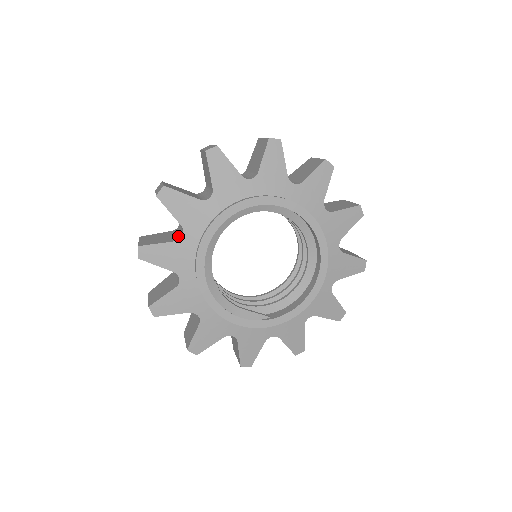
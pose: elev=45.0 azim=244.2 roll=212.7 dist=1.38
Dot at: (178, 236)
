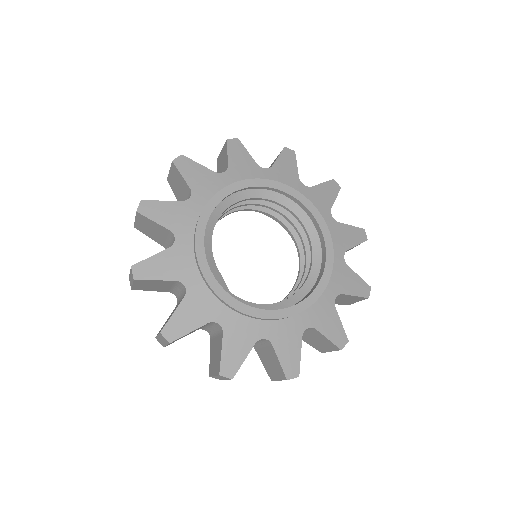
Dot at: occluded
